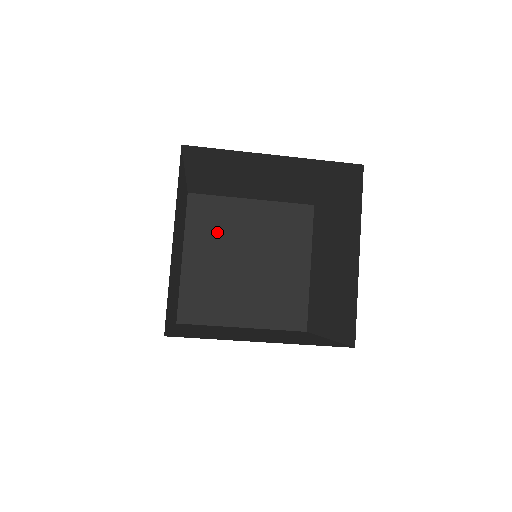
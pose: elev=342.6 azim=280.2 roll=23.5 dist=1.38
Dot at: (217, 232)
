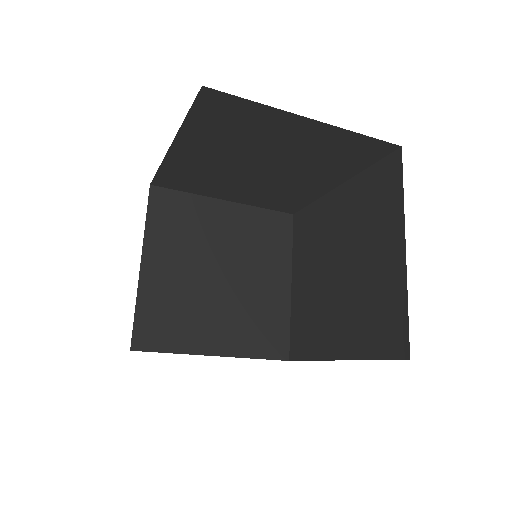
Dot at: (185, 235)
